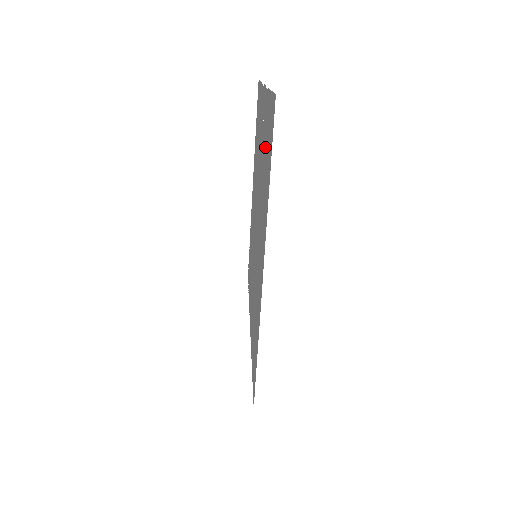
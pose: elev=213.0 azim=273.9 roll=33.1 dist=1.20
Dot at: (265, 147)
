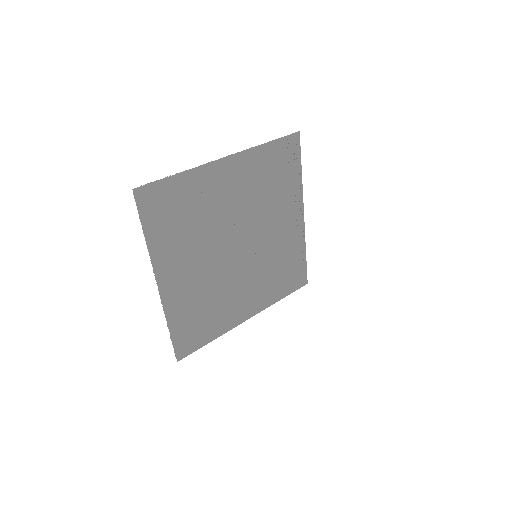
Dot at: (196, 311)
